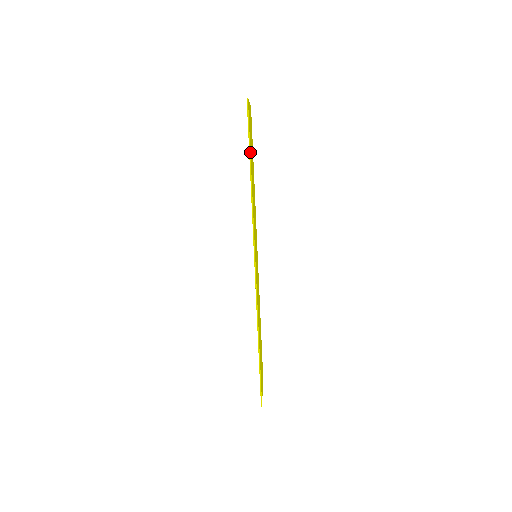
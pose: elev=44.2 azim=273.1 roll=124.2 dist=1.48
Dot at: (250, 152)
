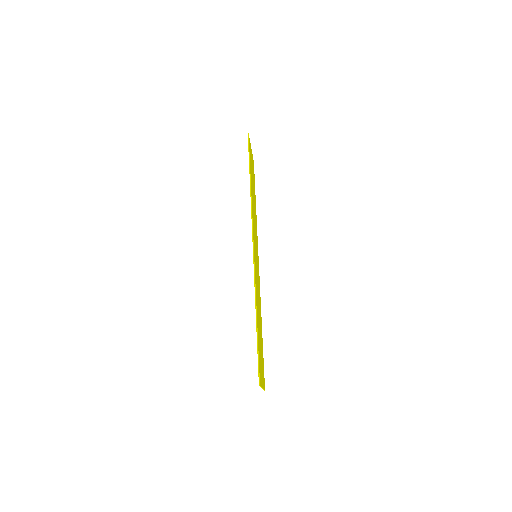
Dot at: (250, 166)
